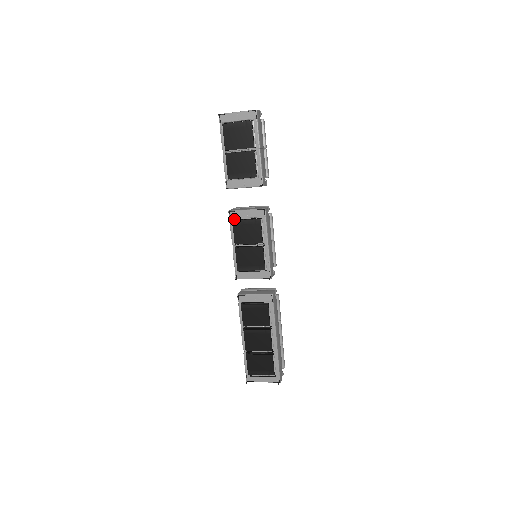
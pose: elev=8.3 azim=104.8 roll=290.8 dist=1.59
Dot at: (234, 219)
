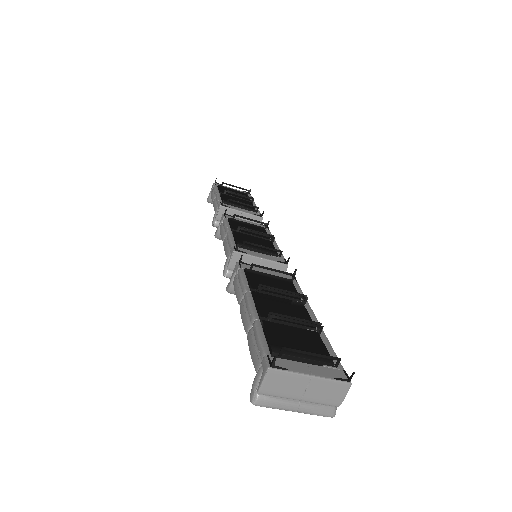
Dot at: occluded
